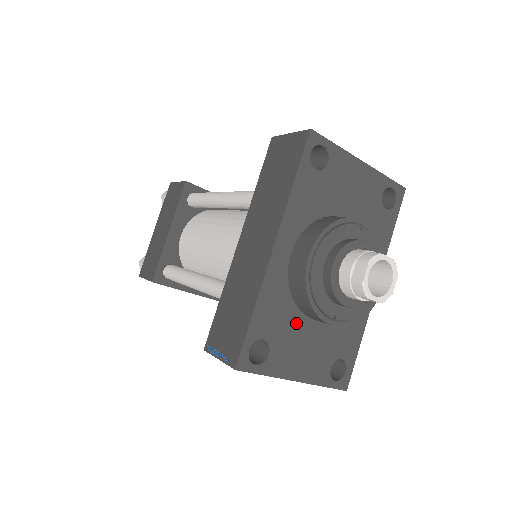
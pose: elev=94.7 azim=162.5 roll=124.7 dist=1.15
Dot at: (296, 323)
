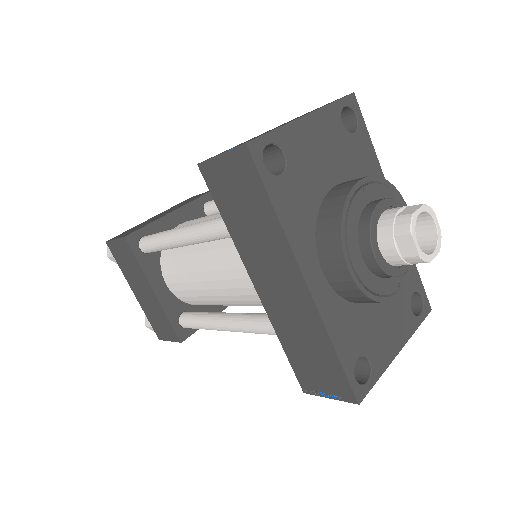
Dot at: (367, 315)
